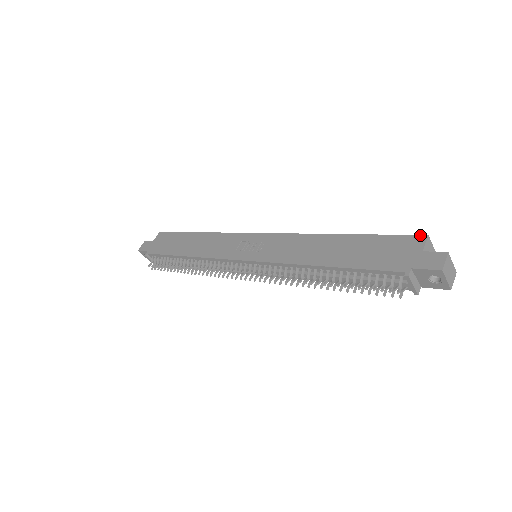
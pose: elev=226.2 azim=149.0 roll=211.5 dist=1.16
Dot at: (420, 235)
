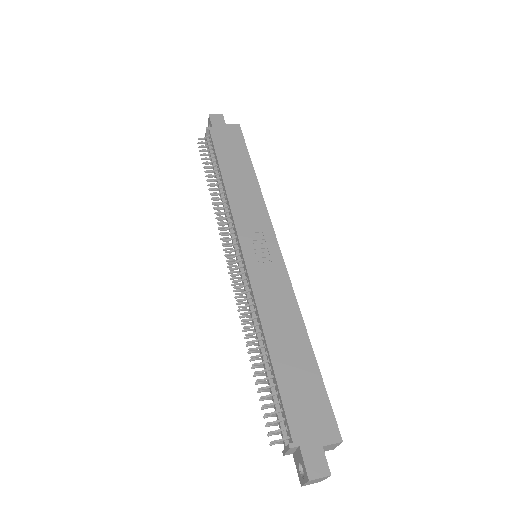
Dot at: occluded
